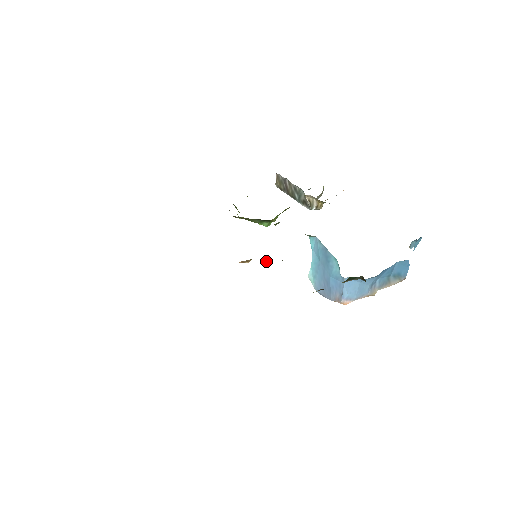
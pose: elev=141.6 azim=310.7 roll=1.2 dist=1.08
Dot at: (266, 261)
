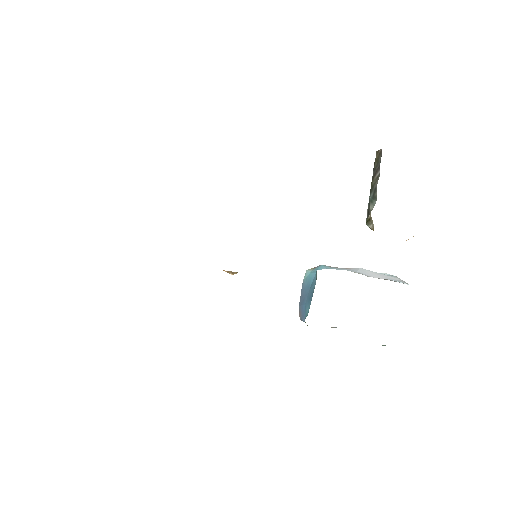
Dot at: occluded
